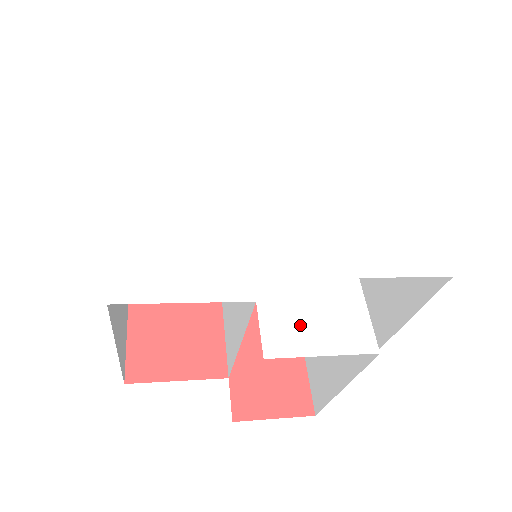
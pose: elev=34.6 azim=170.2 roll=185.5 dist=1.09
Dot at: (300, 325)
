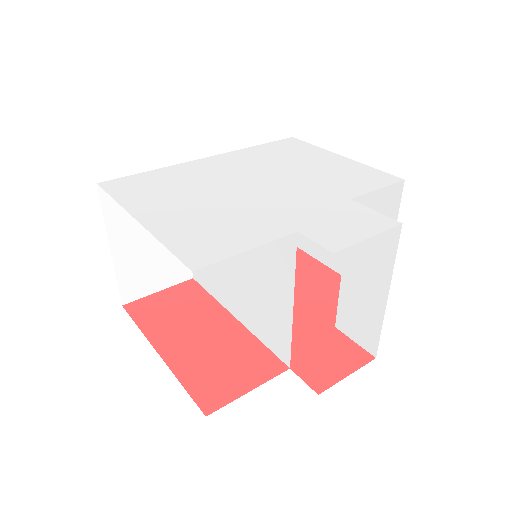
Dot at: (339, 231)
